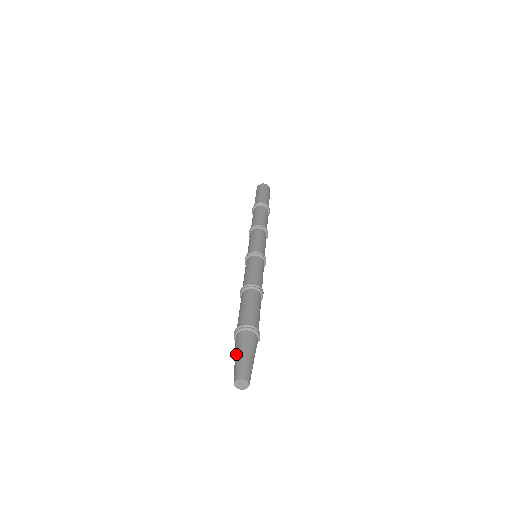
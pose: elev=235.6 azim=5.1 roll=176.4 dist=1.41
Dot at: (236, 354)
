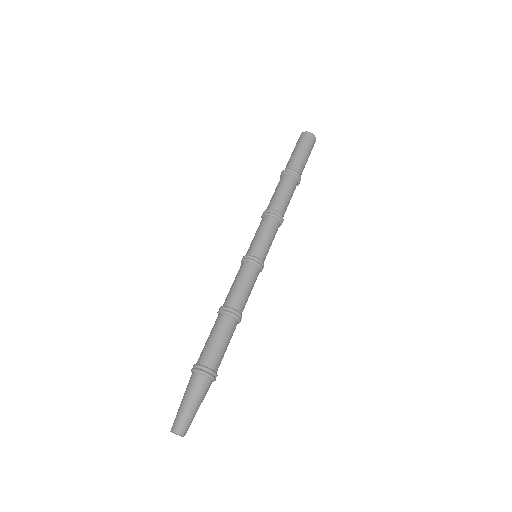
Dot at: (182, 399)
